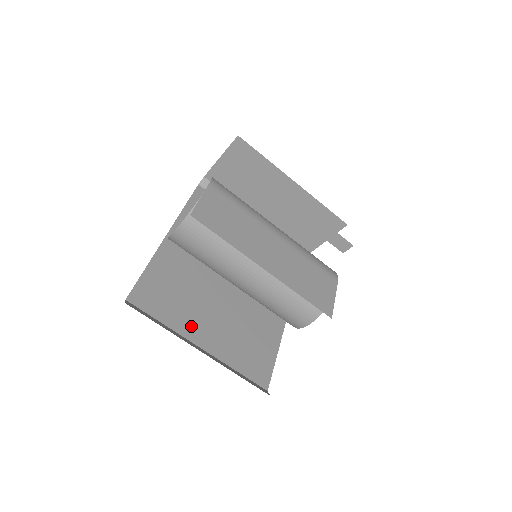
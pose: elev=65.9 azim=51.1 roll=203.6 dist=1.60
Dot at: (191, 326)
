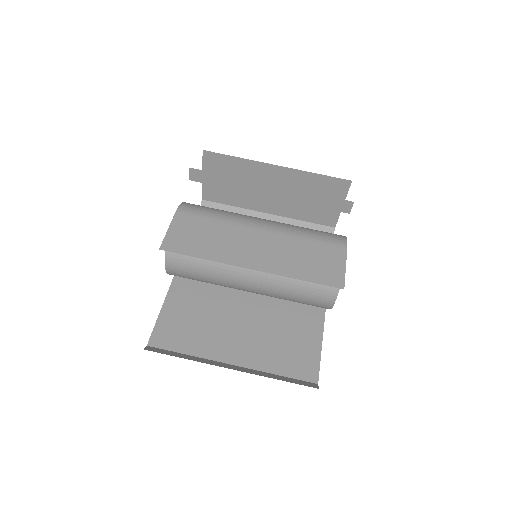
Dot at: (218, 347)
